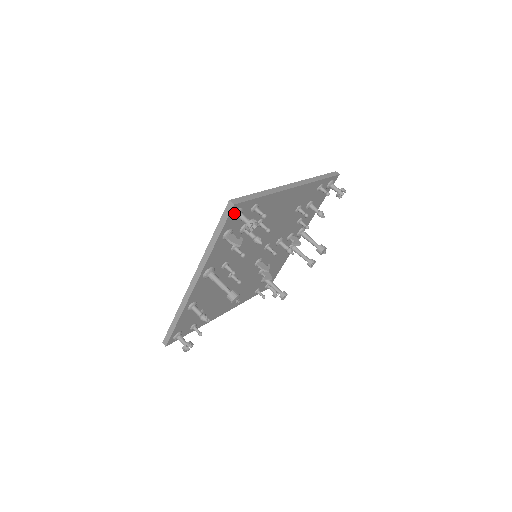
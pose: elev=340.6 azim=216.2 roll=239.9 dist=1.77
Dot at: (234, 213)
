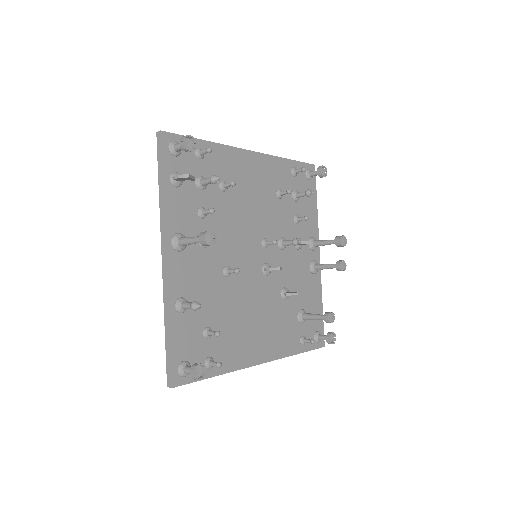
Dot at: (168, 146)
